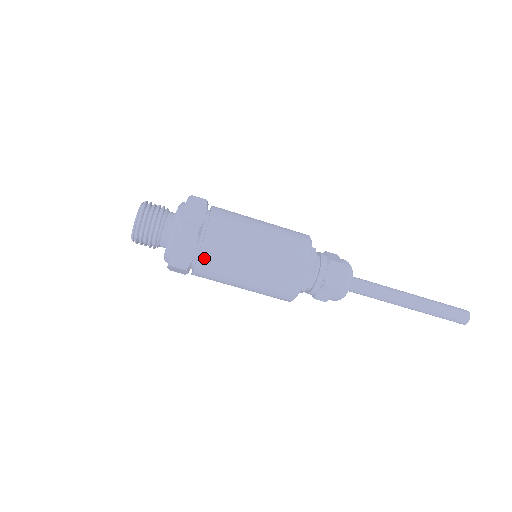
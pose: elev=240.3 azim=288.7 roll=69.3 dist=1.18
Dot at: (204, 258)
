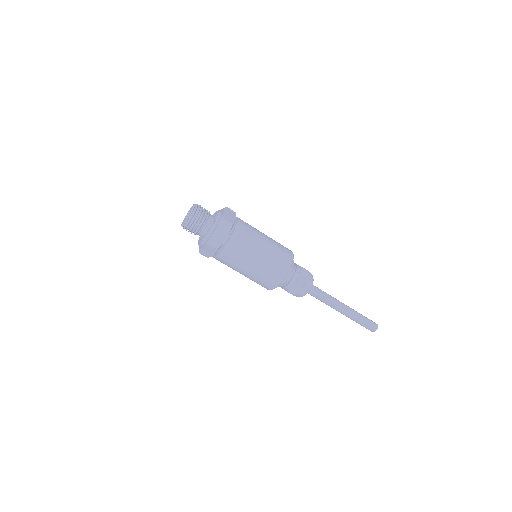
Dot at: (231, 244)
